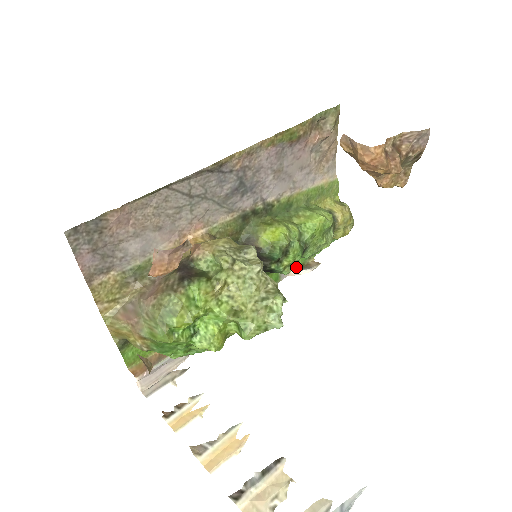
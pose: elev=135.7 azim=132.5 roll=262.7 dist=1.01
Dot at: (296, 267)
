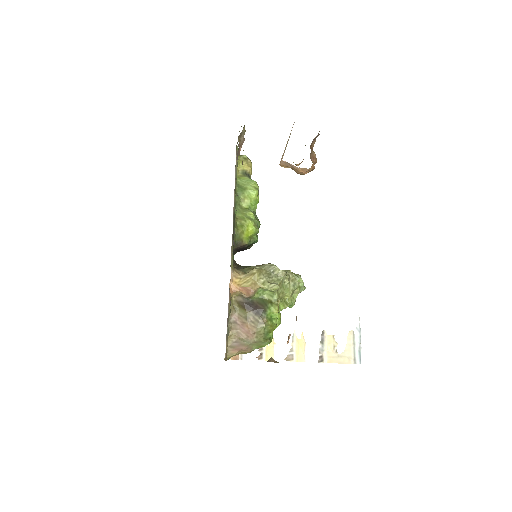
Dot at: occluded
